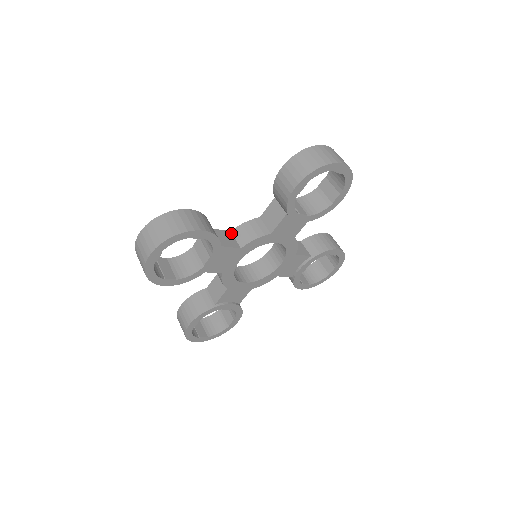
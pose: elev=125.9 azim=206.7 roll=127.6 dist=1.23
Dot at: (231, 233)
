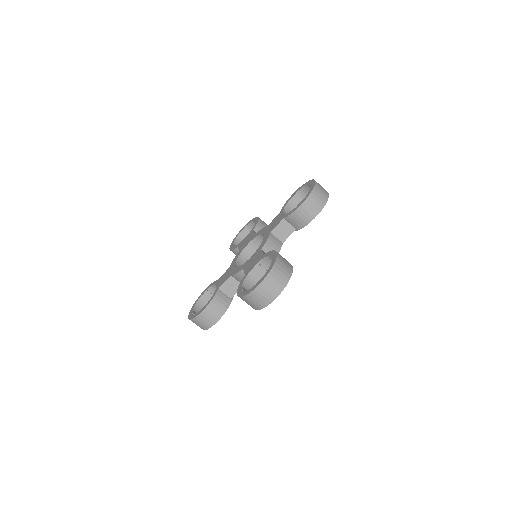
Dot at: (232, 277)
